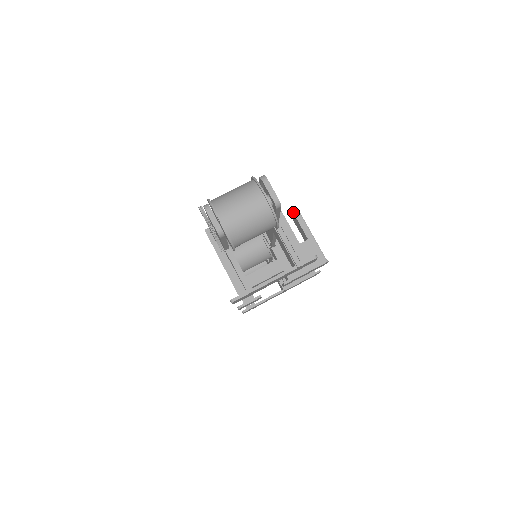
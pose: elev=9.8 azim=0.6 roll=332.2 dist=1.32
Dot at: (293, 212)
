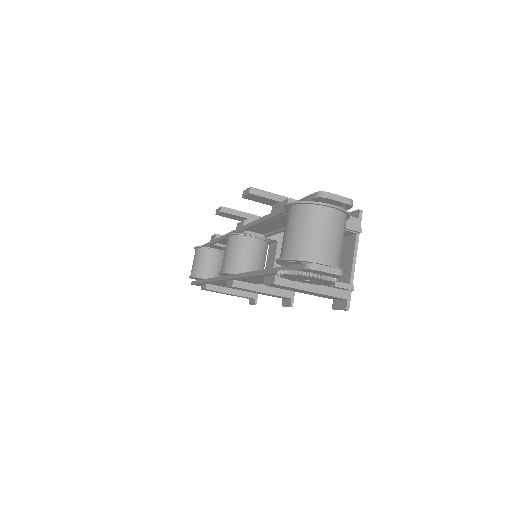
Dot at: (249, 193)
